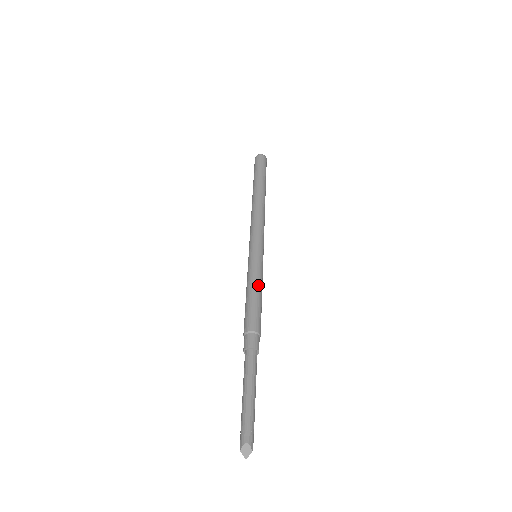
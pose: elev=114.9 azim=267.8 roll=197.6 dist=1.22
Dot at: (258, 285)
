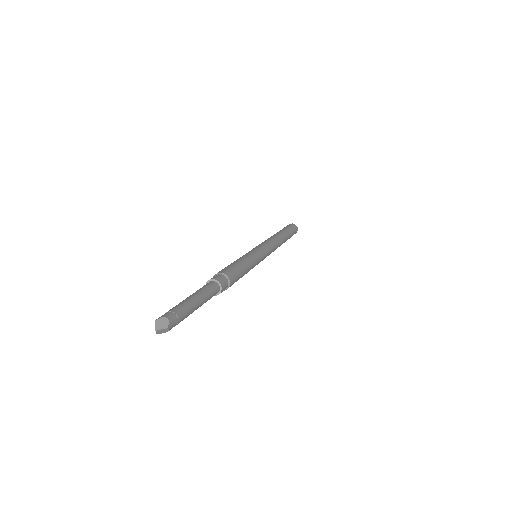
Dot at: (249, 262)
